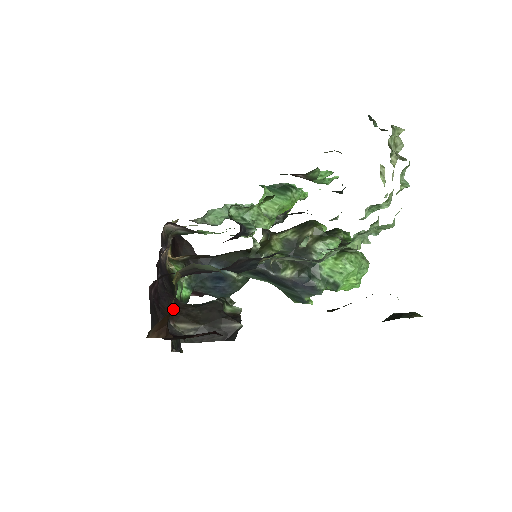
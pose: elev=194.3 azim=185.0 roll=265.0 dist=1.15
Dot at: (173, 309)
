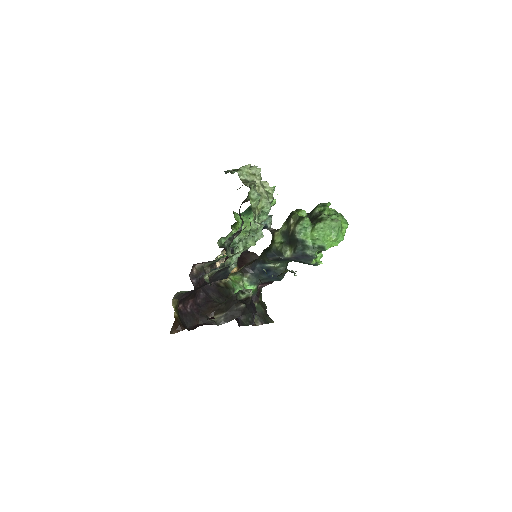
Dot at: (210, 310)
